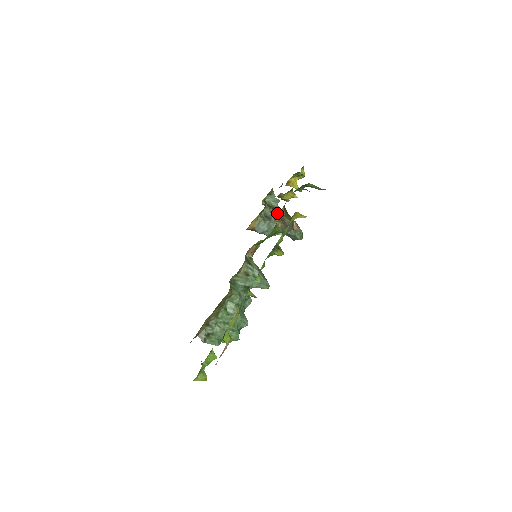
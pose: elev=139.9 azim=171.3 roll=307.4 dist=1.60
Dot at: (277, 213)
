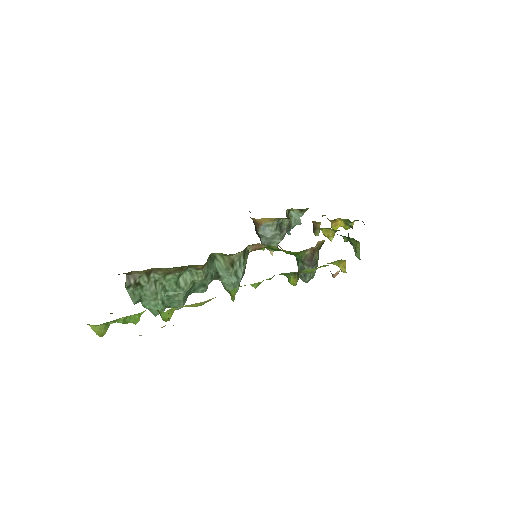
Dot at: occluded
